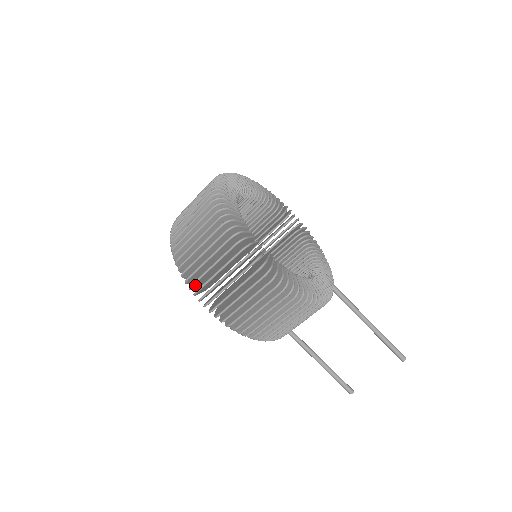
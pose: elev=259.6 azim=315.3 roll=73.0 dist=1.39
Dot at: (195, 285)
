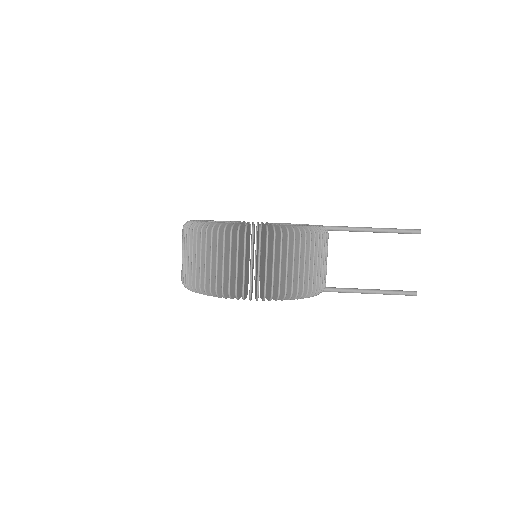
Dot at: (225, 291)
